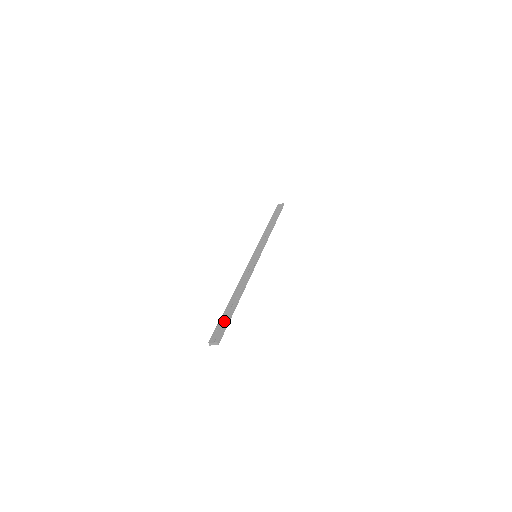
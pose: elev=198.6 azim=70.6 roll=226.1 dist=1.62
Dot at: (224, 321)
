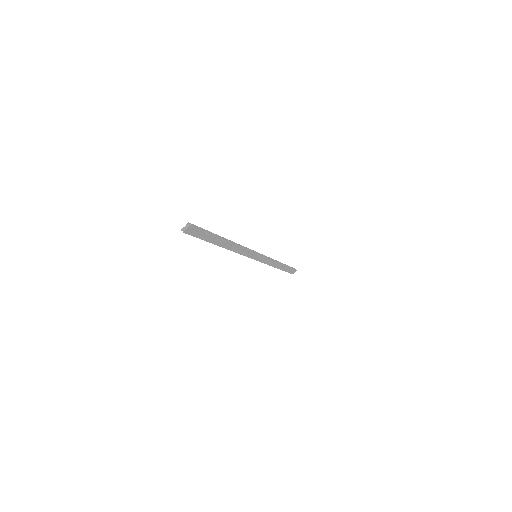
Dot at: occluded
